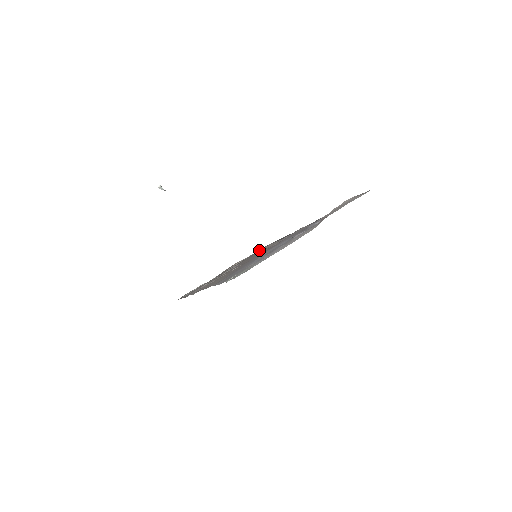
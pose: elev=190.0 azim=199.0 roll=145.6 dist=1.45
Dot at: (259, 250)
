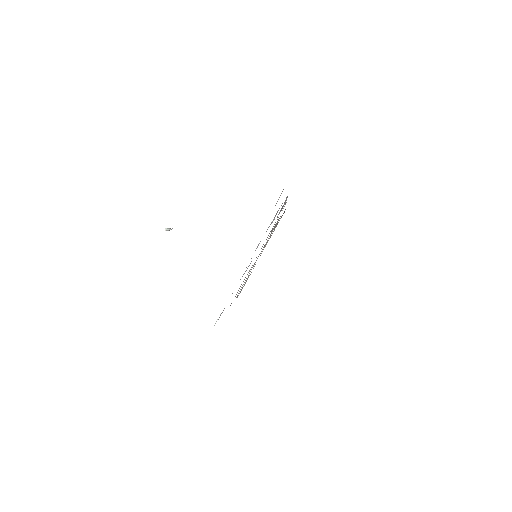
Dot at: (271, 231)
